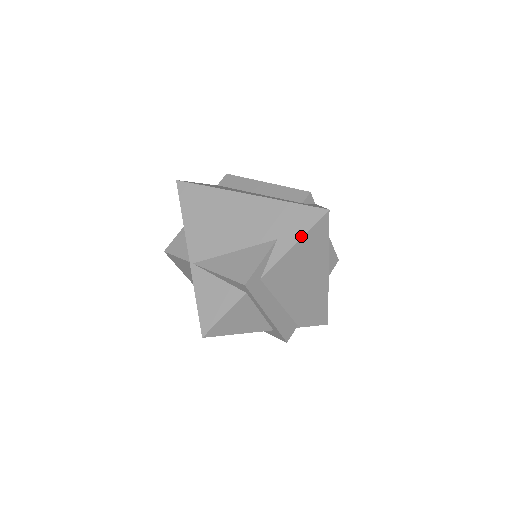
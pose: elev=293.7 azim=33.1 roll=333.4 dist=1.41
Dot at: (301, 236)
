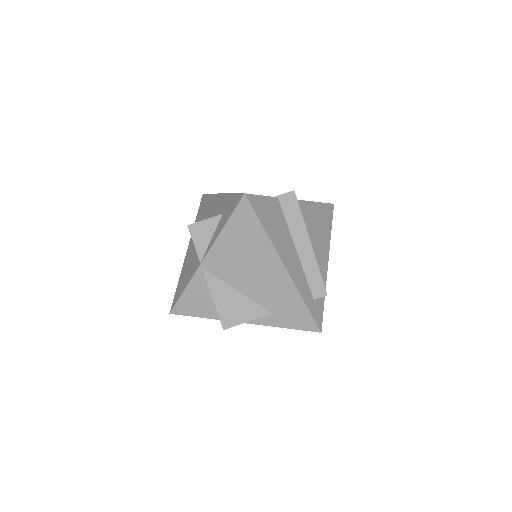
Dot at: (288, 328)
